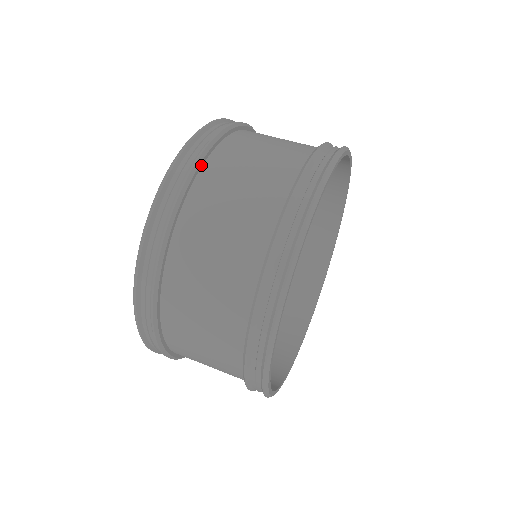
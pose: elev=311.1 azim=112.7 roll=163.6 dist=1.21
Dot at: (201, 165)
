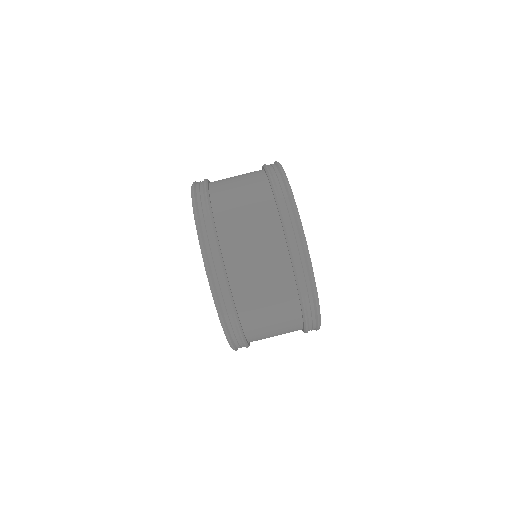
Dot at: (211, 206)
